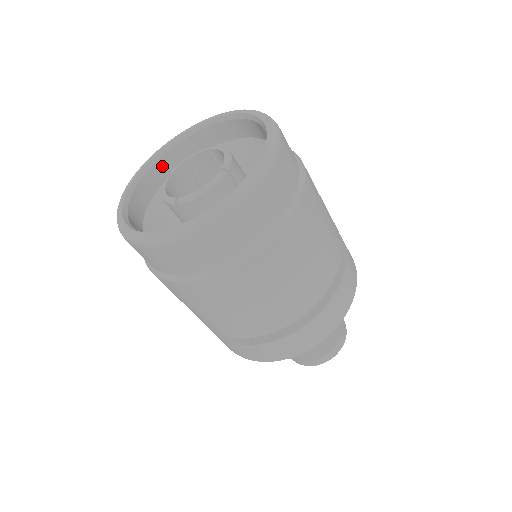
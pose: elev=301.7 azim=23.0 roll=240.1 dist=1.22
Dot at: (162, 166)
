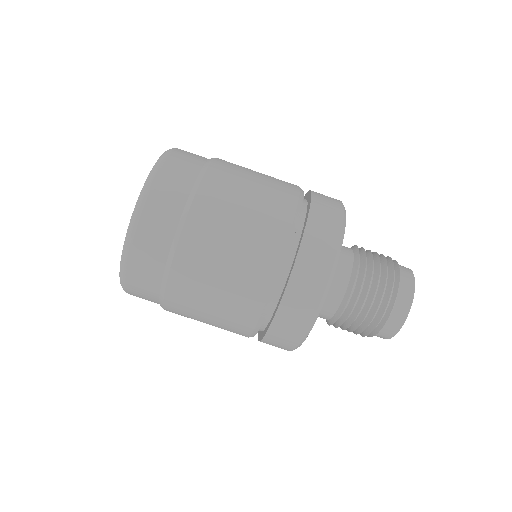
Dot at: occluded
